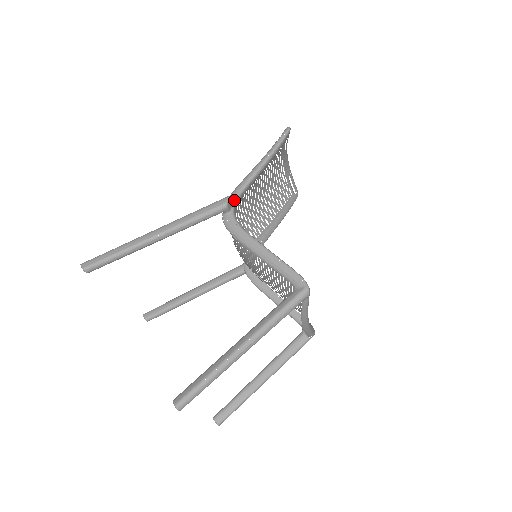
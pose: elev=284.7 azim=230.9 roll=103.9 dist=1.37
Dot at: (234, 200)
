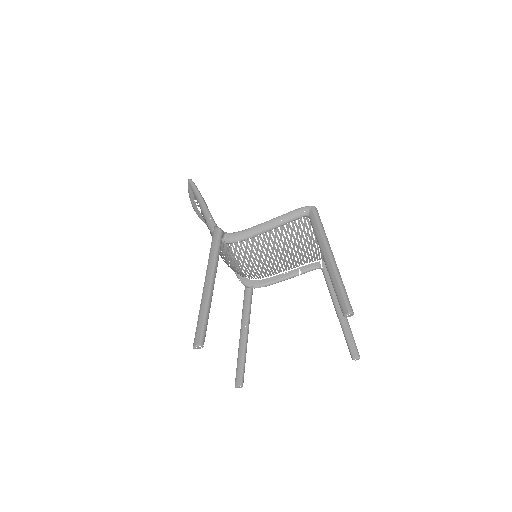
Dot at: occluded
